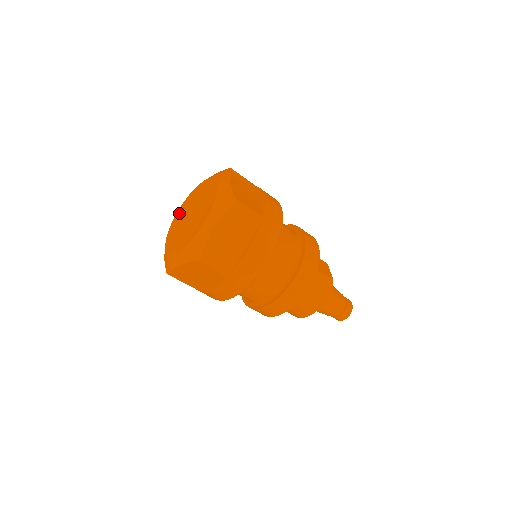
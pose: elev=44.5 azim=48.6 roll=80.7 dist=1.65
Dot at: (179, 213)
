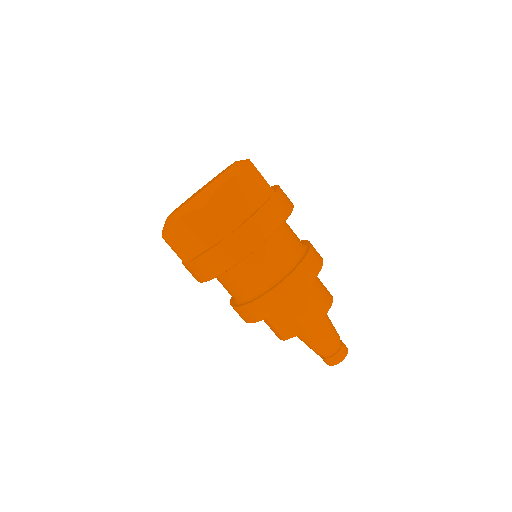
Dot at: occluded
